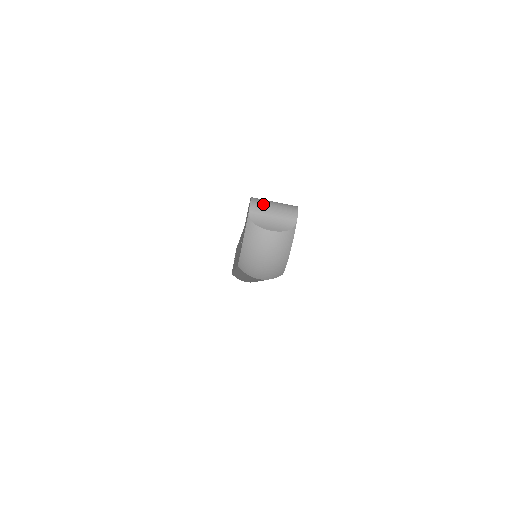
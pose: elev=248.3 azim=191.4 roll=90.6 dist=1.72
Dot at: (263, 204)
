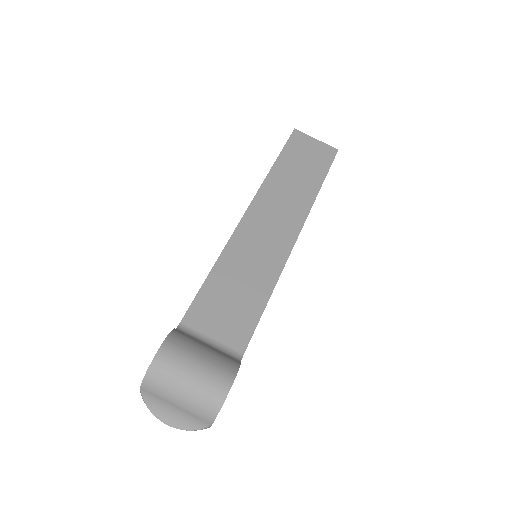
Dot at: (163, 386)
